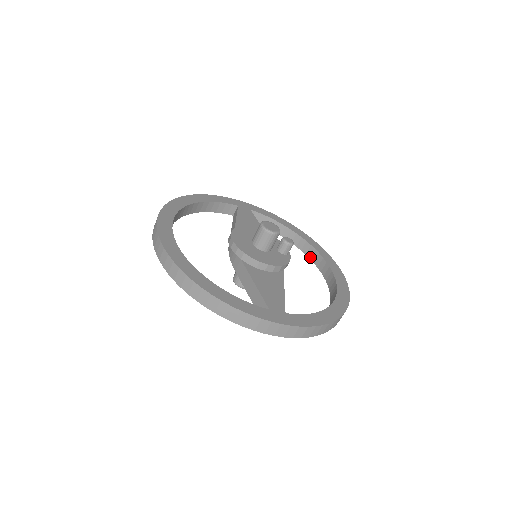
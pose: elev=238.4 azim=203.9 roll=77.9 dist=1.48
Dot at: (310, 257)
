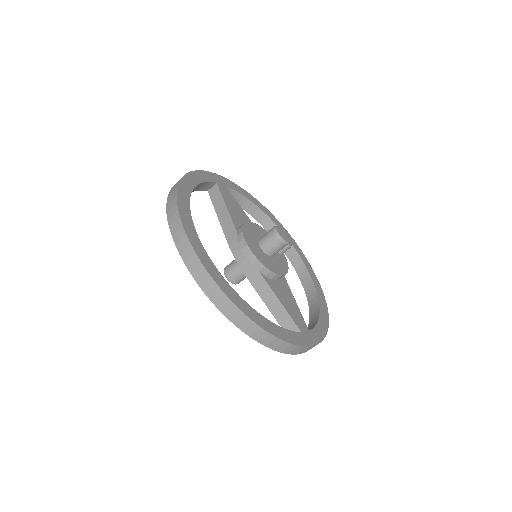
Dot at: occluded
